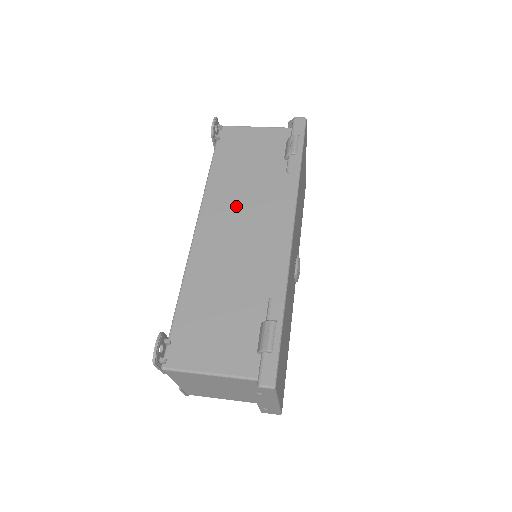
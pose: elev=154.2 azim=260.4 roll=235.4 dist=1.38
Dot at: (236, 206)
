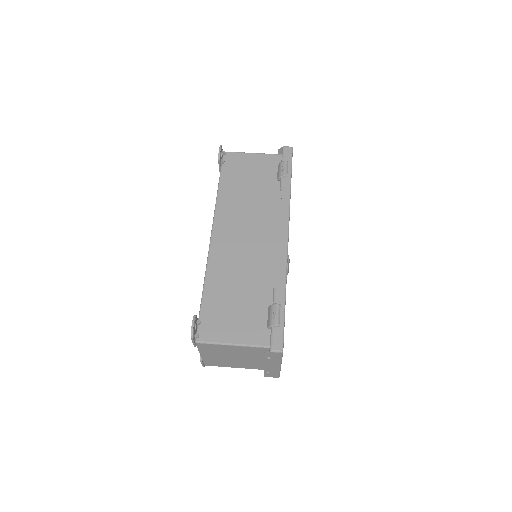
Dot at: (242, 217)
